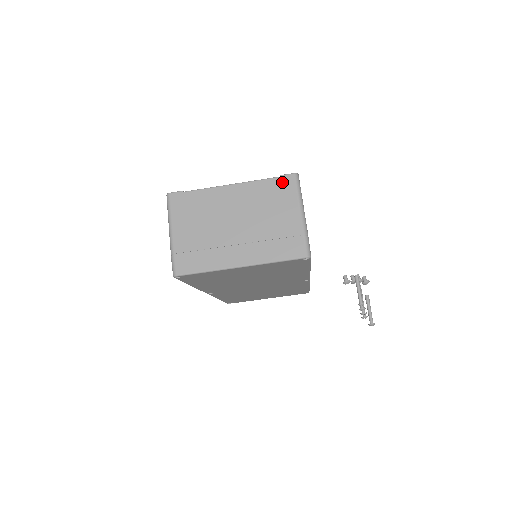
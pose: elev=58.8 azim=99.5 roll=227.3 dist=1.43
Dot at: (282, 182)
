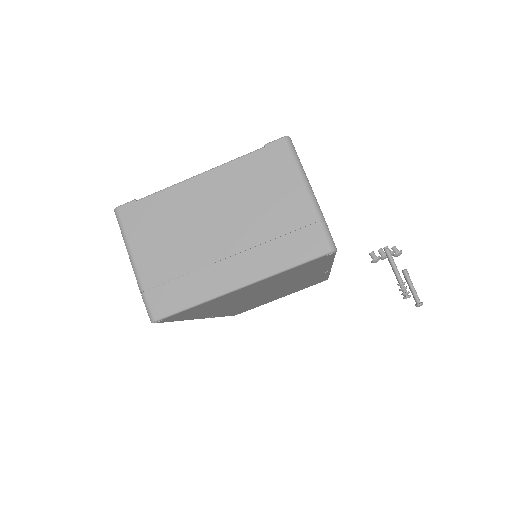
Dot at: (270, 153)
